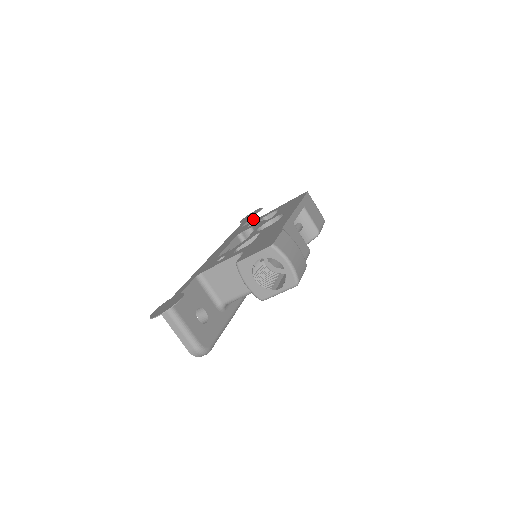
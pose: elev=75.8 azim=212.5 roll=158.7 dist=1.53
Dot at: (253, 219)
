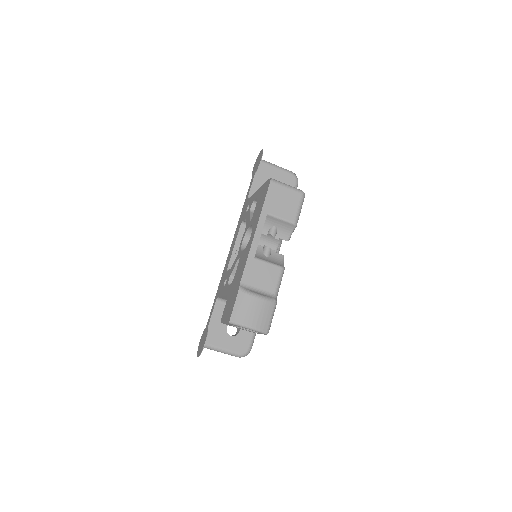
Dot at: (259, 172)
